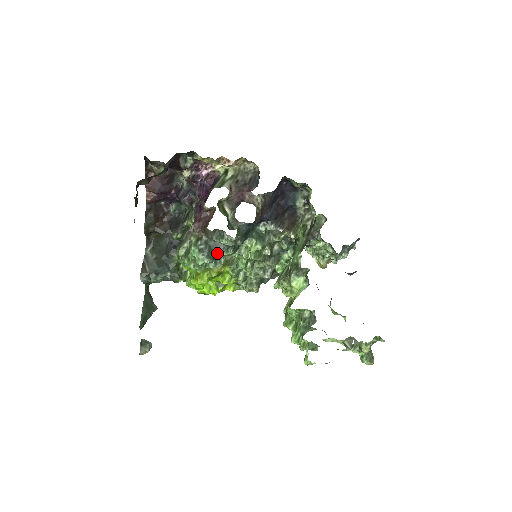
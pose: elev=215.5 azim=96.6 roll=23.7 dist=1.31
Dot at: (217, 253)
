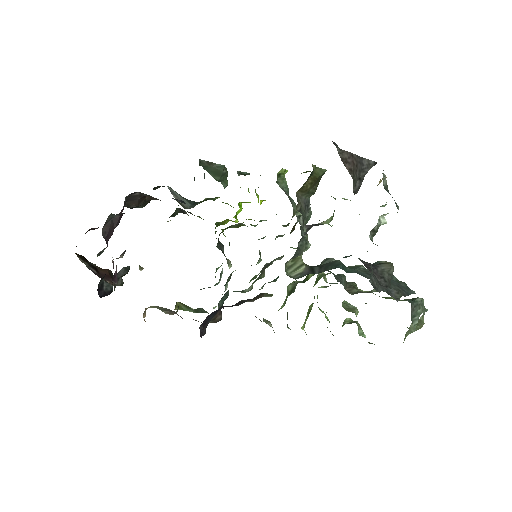
Dot at: occluded
